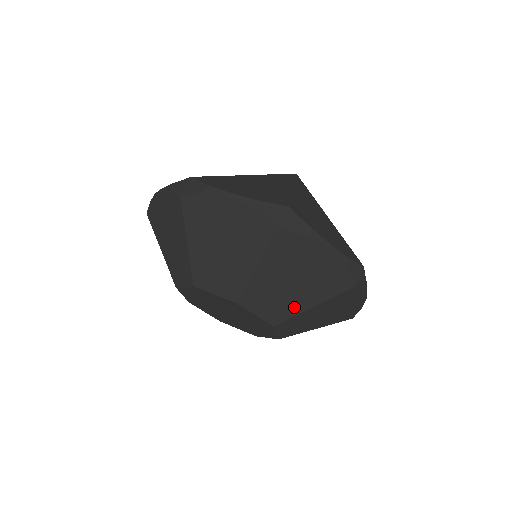
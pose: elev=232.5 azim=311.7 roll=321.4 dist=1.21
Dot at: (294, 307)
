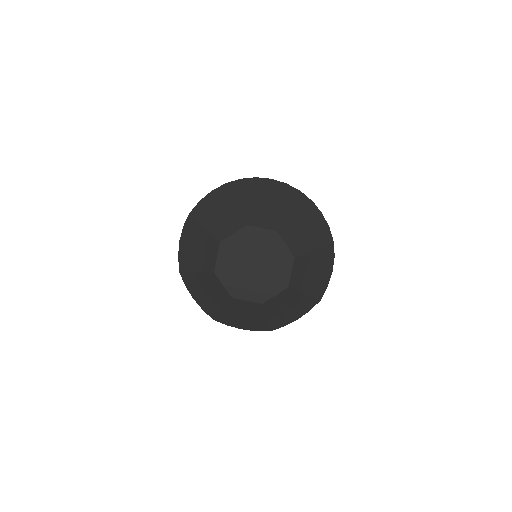
Dot at: (279, 215)
